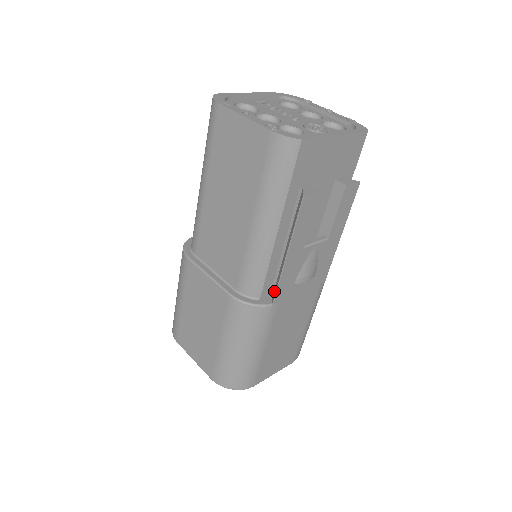
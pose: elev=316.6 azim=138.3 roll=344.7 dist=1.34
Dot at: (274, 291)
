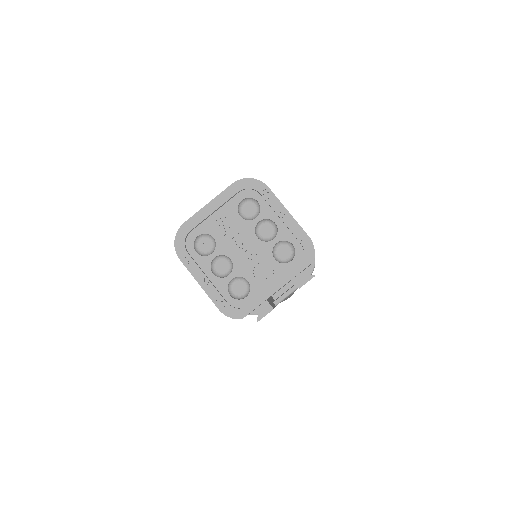
Dot at: occluded
